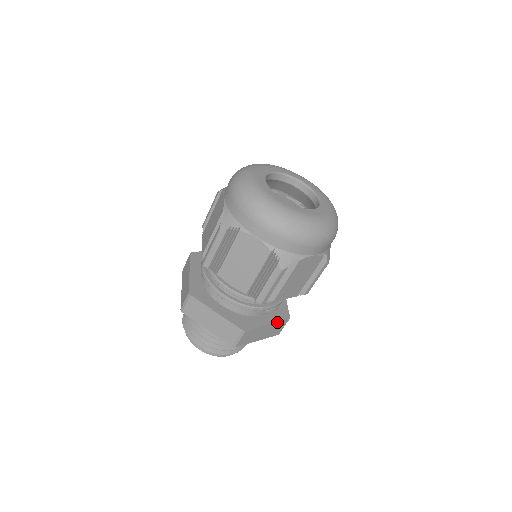
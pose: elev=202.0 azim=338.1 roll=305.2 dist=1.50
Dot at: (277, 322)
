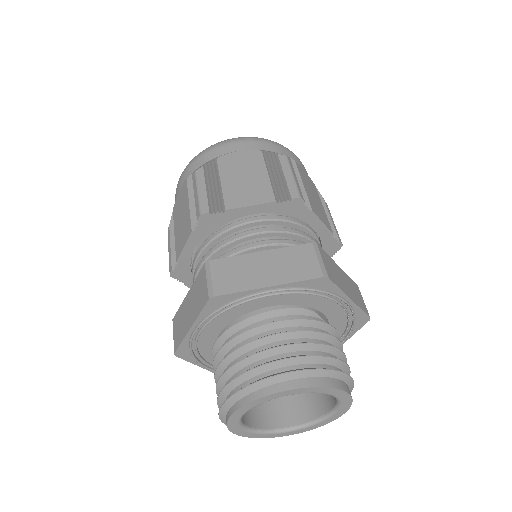
Dot at: (346, 275)
